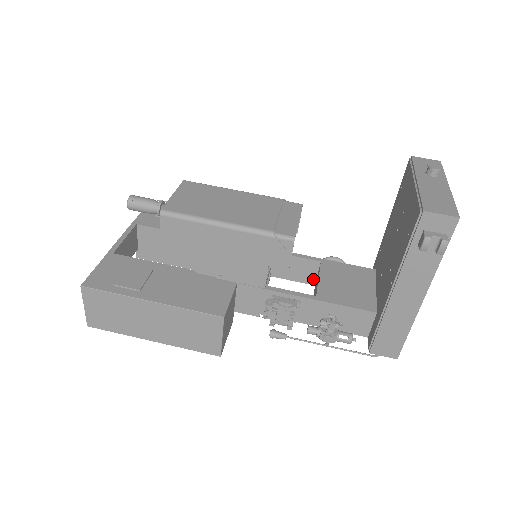
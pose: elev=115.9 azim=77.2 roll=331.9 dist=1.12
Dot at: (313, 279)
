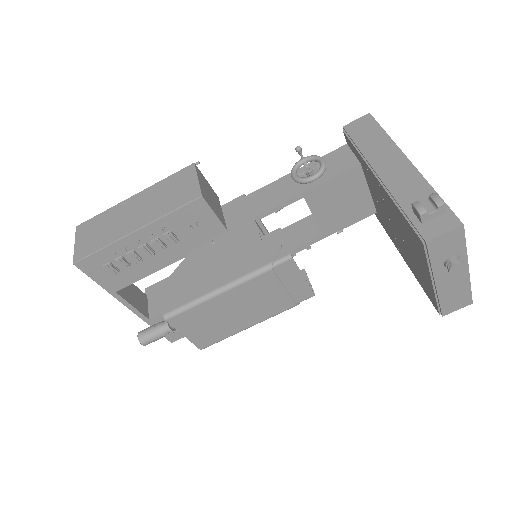
Dot at: occluded
